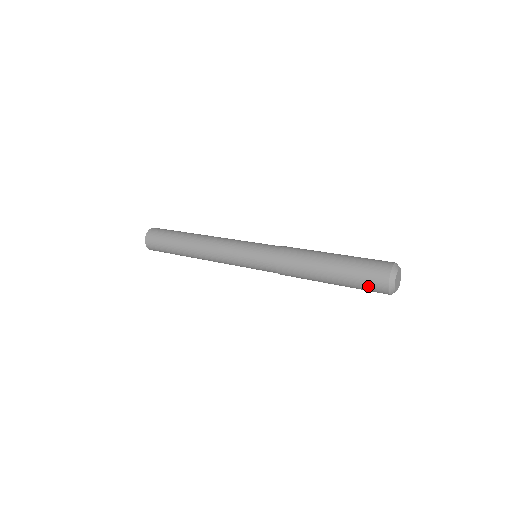
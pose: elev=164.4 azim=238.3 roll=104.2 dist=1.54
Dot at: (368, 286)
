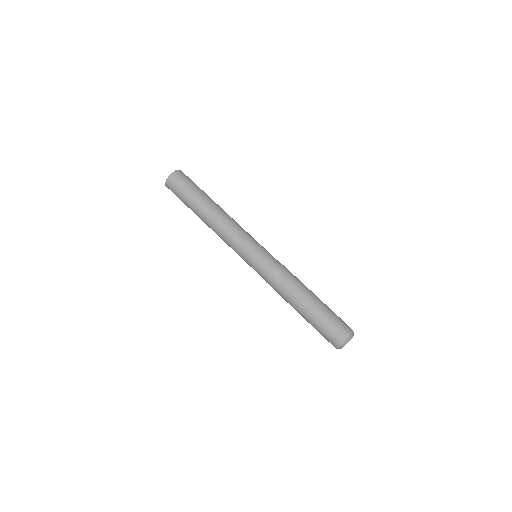
Dot at: (324, 337)
